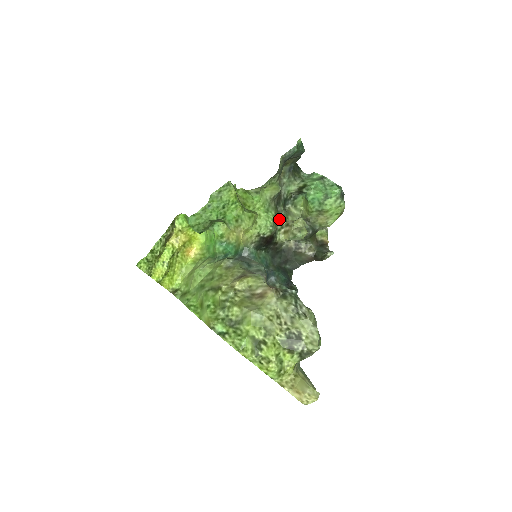
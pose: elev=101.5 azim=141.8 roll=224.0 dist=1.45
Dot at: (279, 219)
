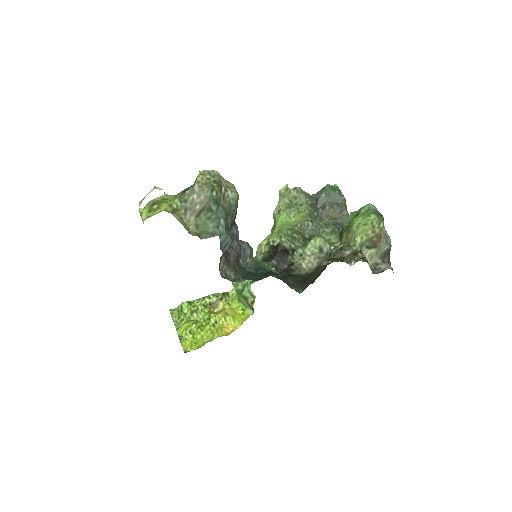
Dot at: (303, 246)
